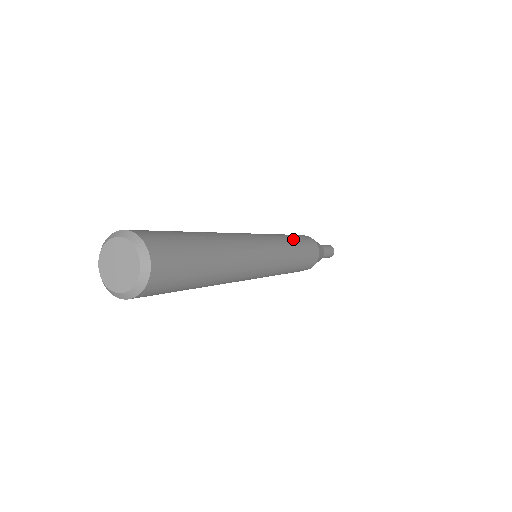
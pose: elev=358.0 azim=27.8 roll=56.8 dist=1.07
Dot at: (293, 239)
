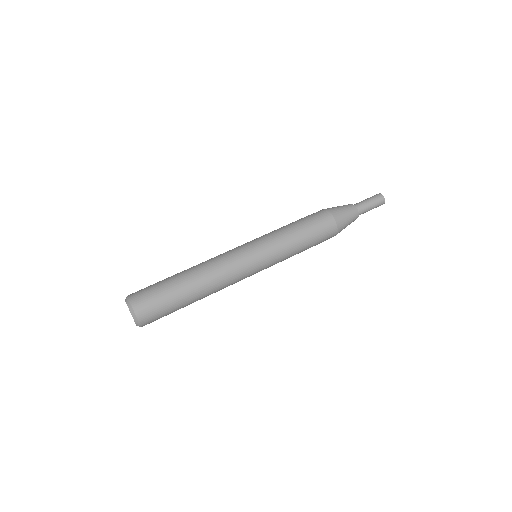
Dot at: (300, 252)
